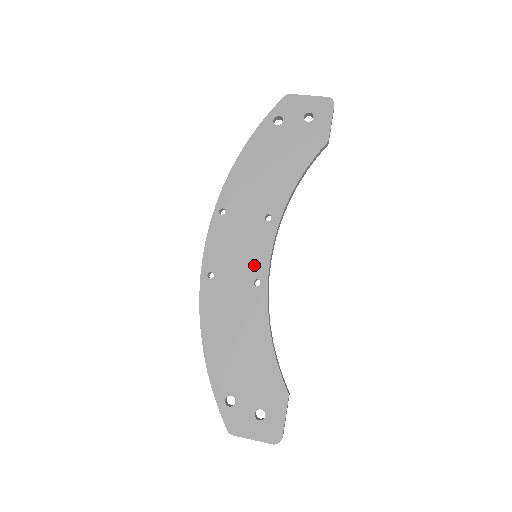
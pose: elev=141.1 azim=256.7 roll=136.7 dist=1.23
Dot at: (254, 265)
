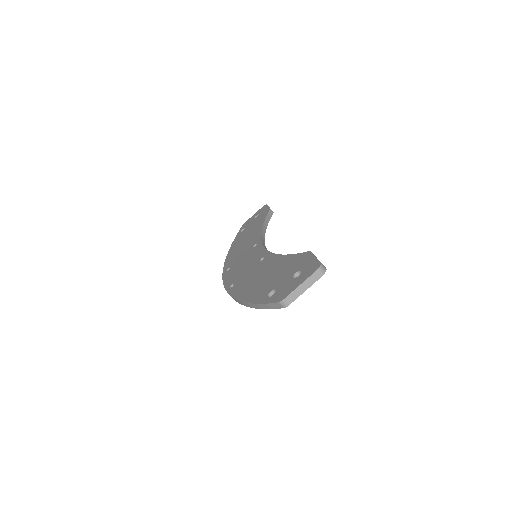
Dot at: occluded
